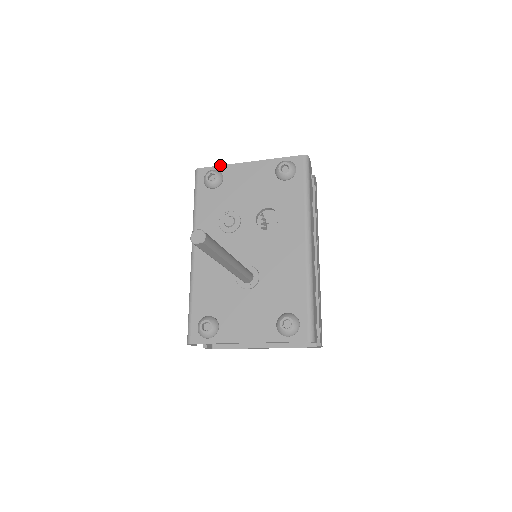
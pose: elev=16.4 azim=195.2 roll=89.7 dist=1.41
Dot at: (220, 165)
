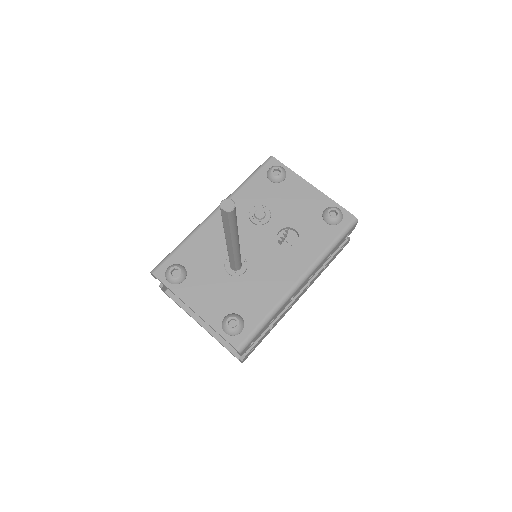
Dot at: occluded
